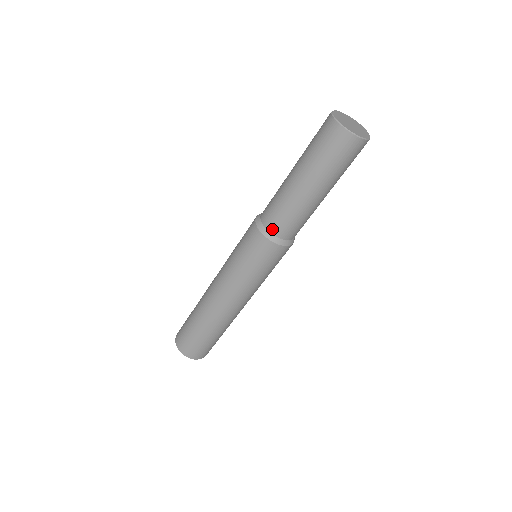
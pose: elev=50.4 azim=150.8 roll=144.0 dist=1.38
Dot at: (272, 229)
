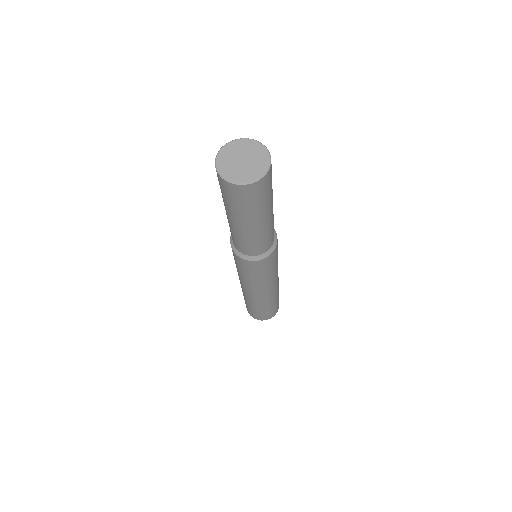
Dot at: (251, 254)
